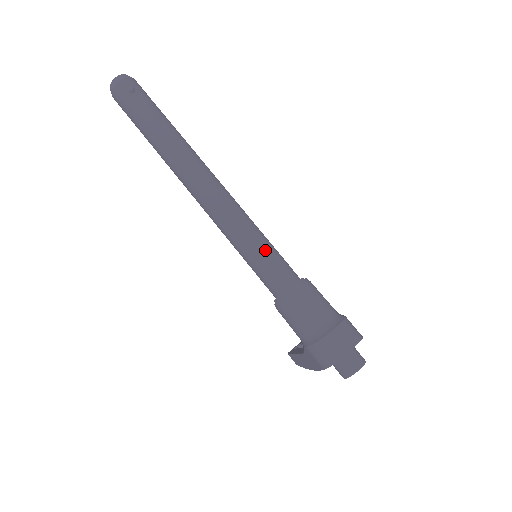
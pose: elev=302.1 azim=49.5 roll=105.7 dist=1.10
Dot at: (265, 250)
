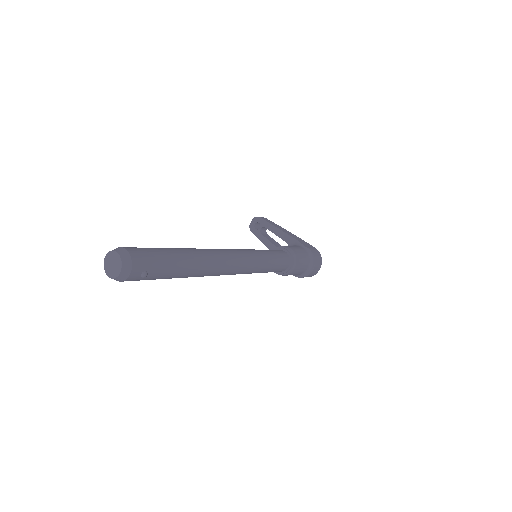
Dot at: (272, 268)
